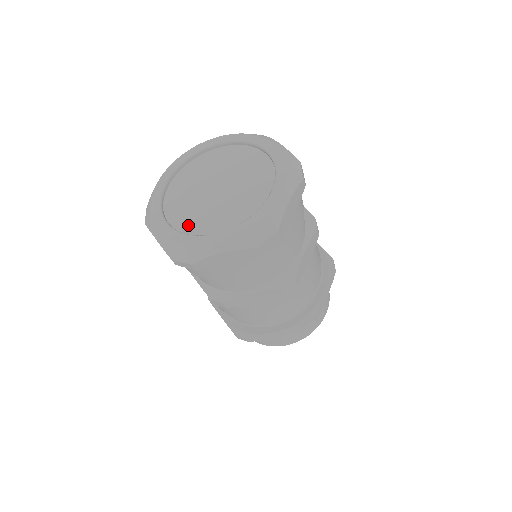
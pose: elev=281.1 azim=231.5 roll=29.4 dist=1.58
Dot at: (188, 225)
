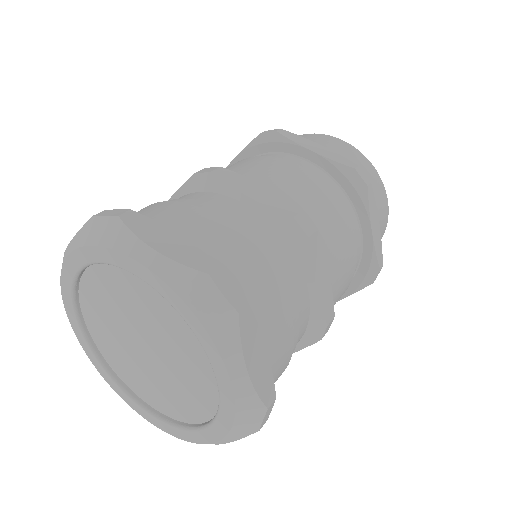
Dot at: (161, 404)
